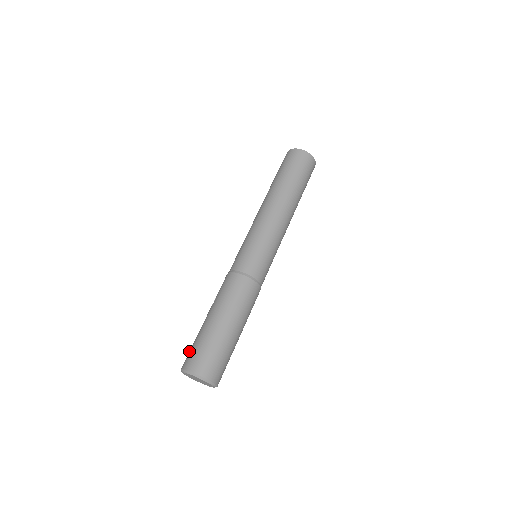
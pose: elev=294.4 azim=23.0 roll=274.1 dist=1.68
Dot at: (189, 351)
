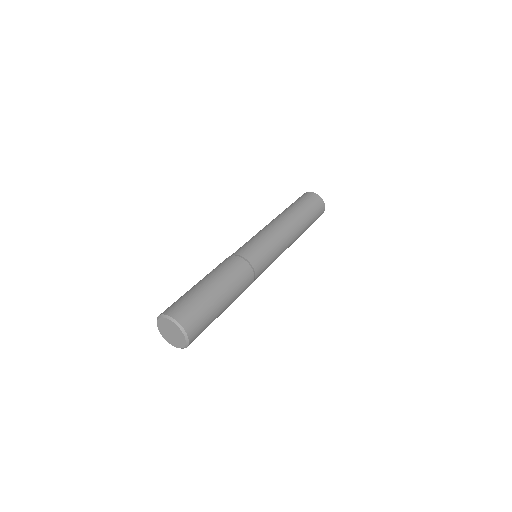
Dot at: (173, 303)
